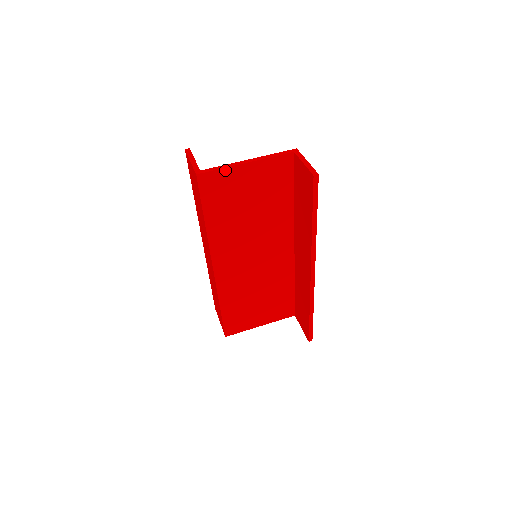
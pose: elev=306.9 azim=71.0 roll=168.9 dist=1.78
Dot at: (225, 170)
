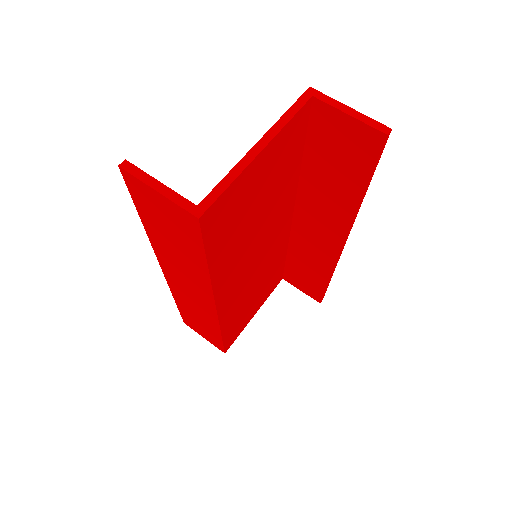
Dot at: (234, 182)
